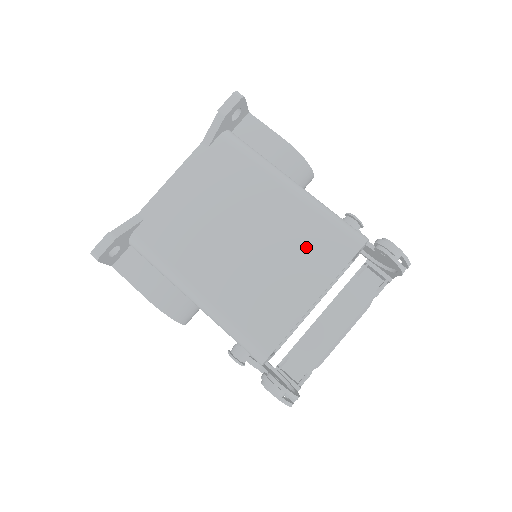
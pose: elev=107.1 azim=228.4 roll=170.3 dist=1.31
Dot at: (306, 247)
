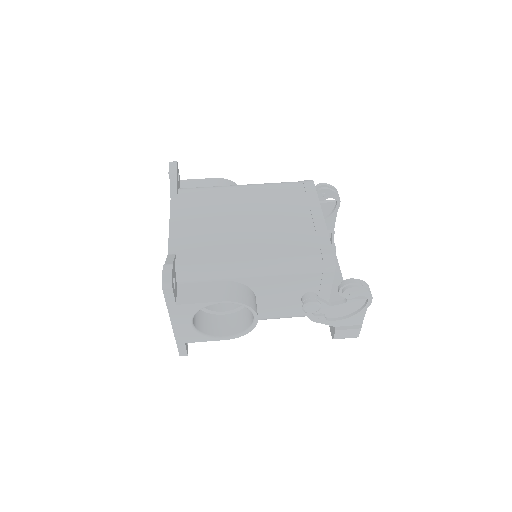
Dot at: (288, 200)
